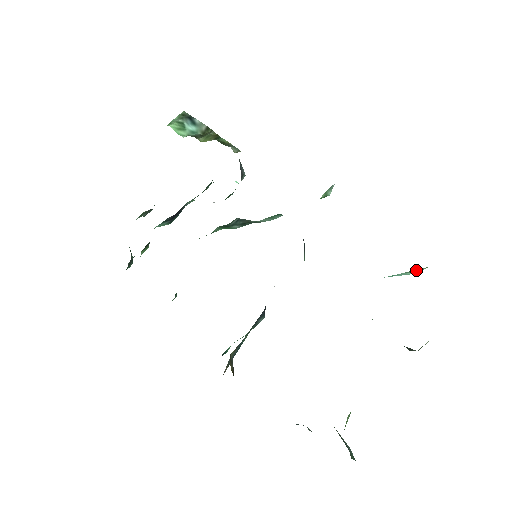
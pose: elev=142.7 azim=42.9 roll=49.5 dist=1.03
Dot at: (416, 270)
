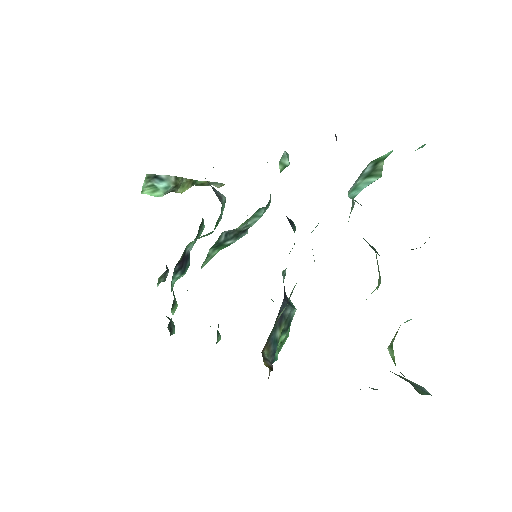
Dot at: (375, 172)
